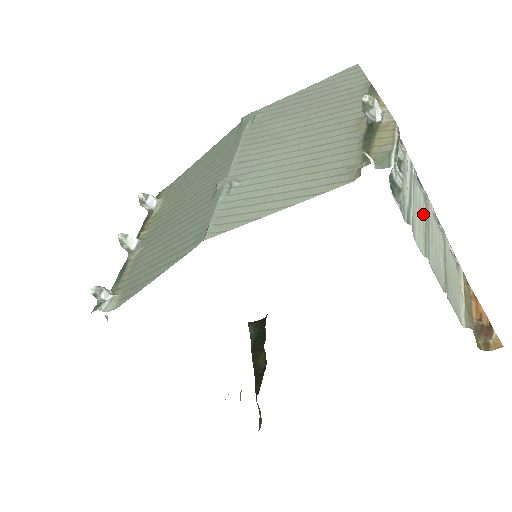
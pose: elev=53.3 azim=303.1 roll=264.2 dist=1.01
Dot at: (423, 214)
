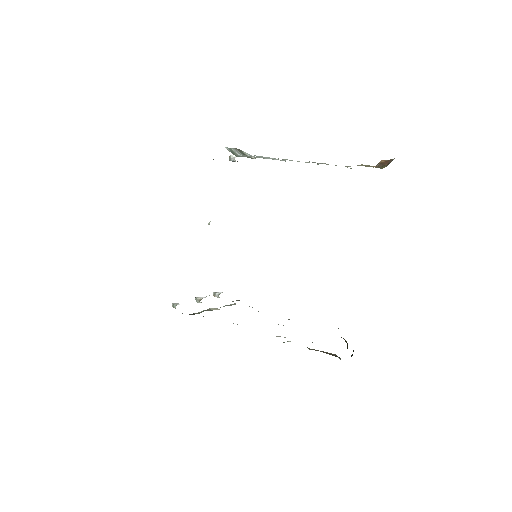
Dot at: occluded
